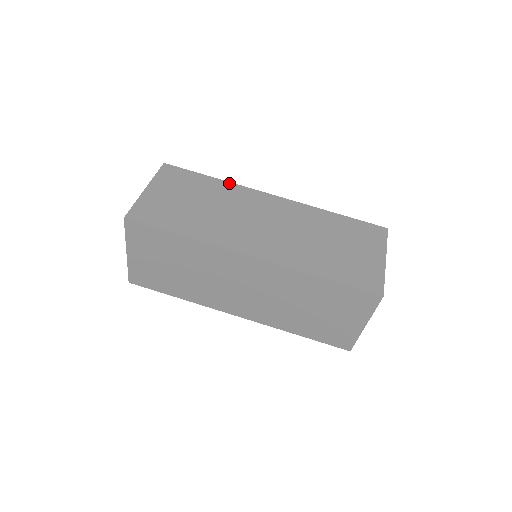
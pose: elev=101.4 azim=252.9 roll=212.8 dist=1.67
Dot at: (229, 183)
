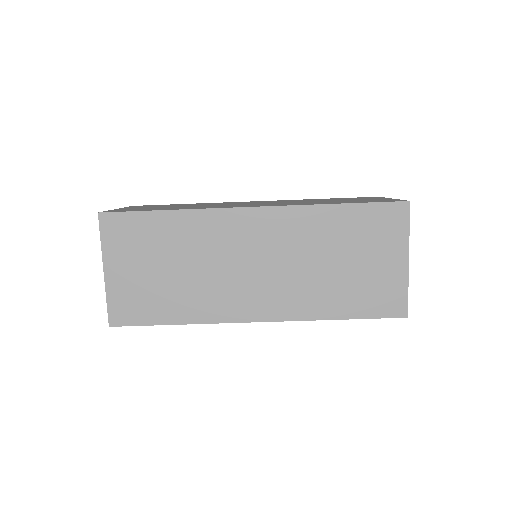
Dot at: (190, 212)
